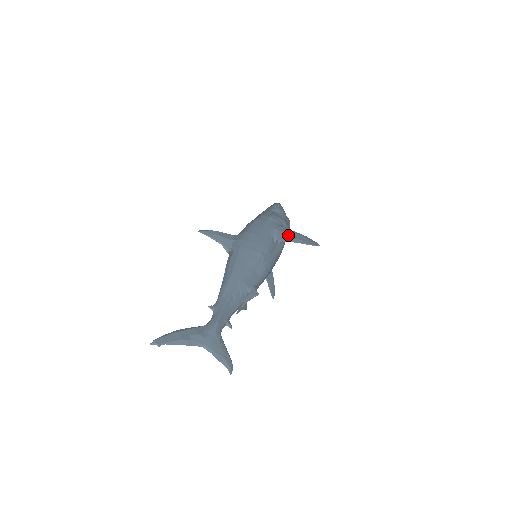
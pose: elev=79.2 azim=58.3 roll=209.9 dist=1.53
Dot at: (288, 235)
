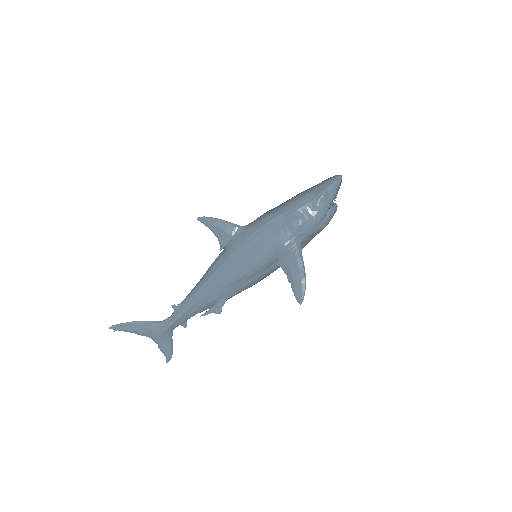
Dot at: (289, 263)
